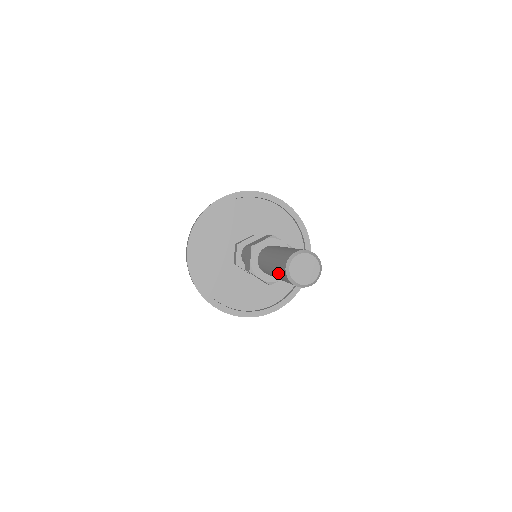
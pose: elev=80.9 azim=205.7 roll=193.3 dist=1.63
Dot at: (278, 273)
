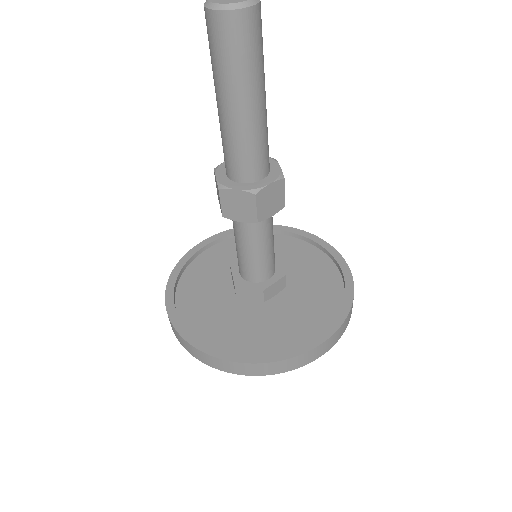
Dot at: occluded
